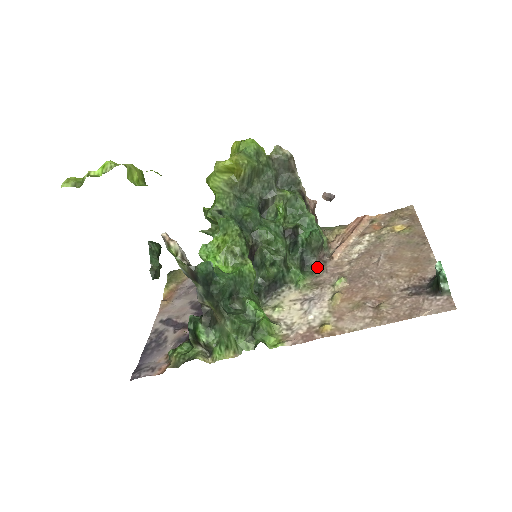
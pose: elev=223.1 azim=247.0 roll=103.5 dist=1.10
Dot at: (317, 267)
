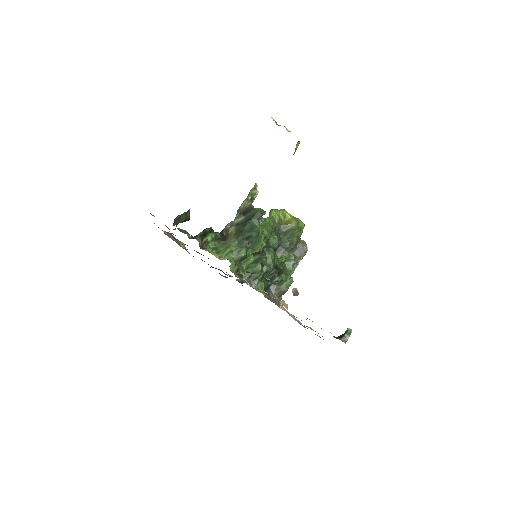
Dot at: (270, 299)
